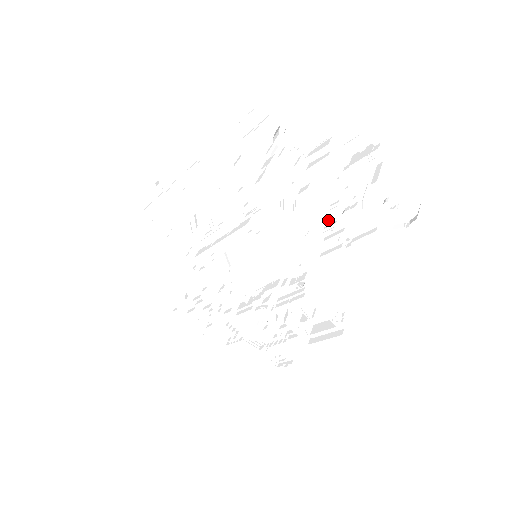
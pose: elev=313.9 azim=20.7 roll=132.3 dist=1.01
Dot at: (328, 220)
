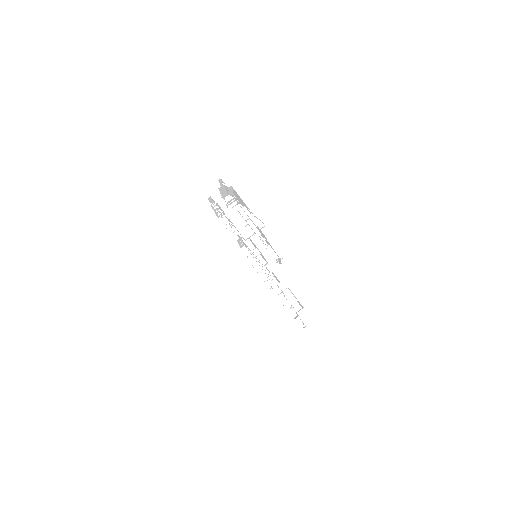
Dot at: occluded
